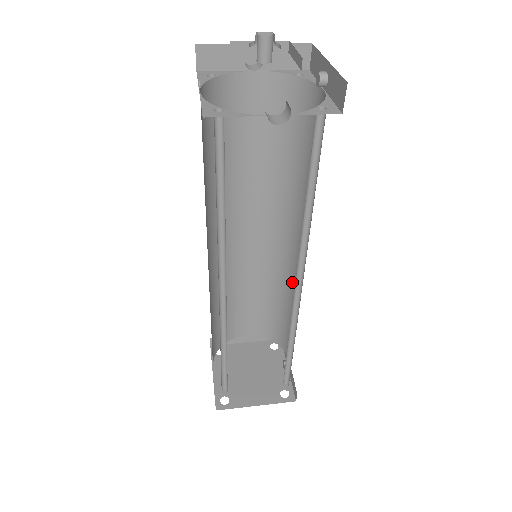
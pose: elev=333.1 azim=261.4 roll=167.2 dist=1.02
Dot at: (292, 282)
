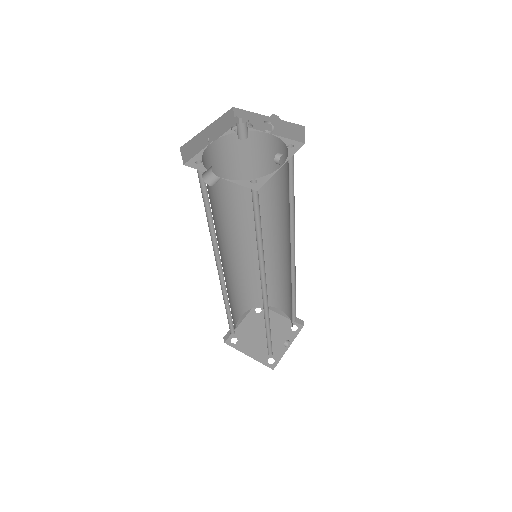
Dot at: occluded
